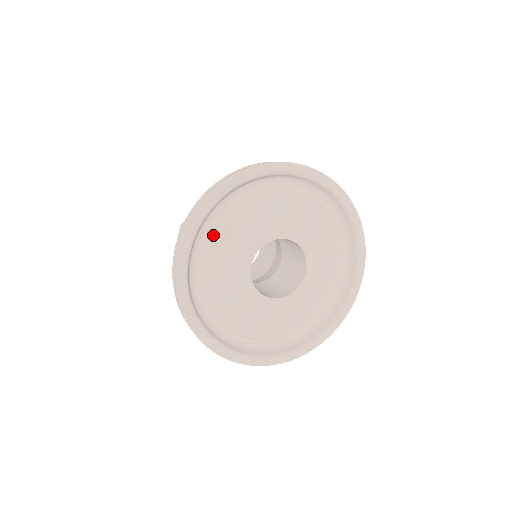
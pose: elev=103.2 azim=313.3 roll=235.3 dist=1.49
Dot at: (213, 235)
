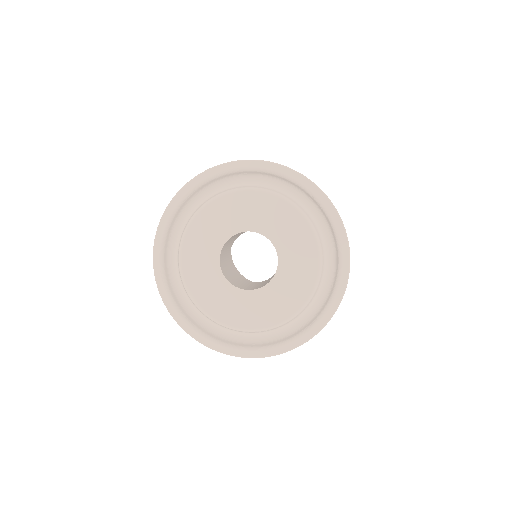
Dot at: (194, 212)
